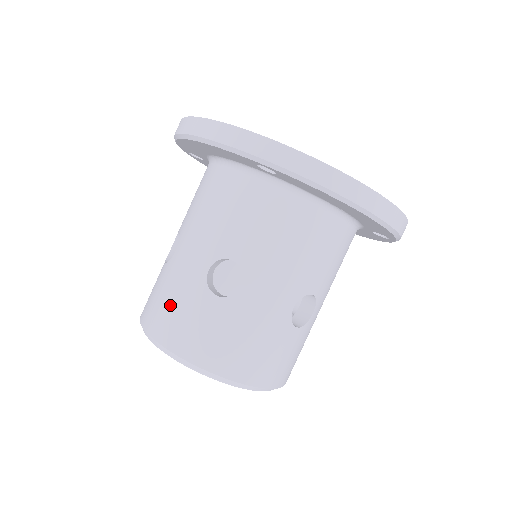
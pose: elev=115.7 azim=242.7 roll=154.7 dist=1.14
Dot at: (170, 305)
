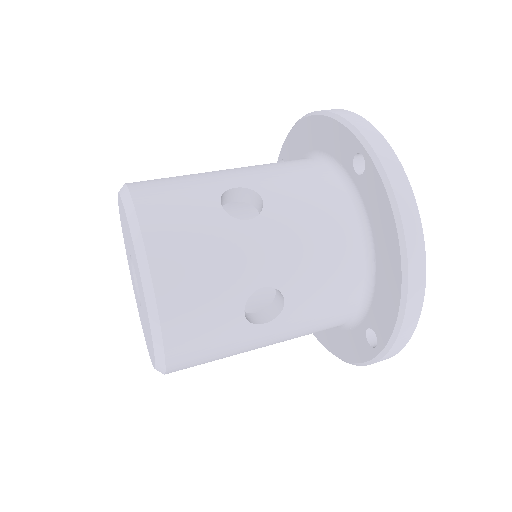
Dot at: (173, 182)
